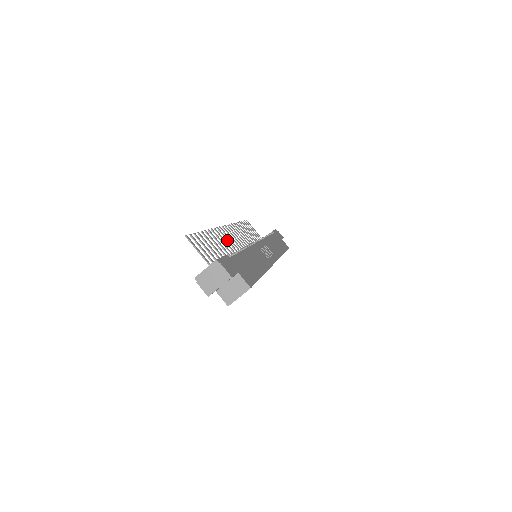
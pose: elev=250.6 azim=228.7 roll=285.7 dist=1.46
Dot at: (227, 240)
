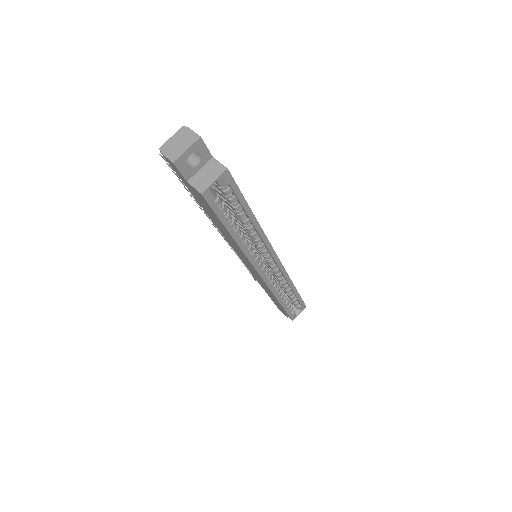
Dot at: occluded
